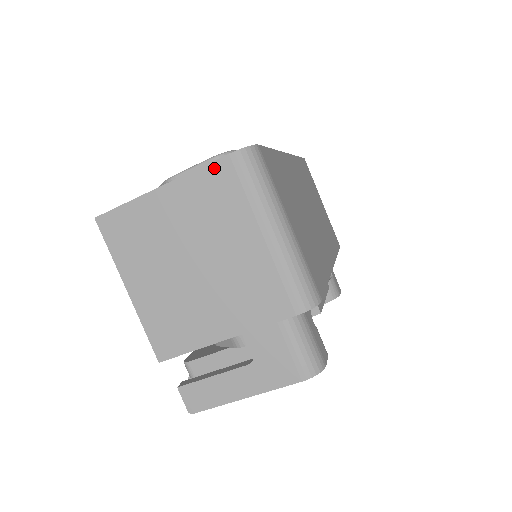
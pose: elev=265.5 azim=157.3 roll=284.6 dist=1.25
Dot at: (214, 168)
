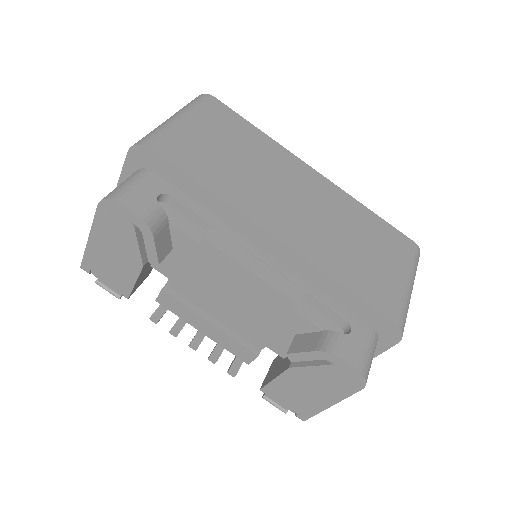
Dot at: occluded
